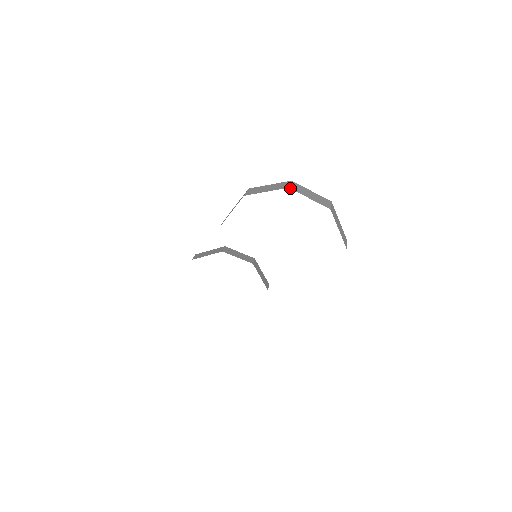
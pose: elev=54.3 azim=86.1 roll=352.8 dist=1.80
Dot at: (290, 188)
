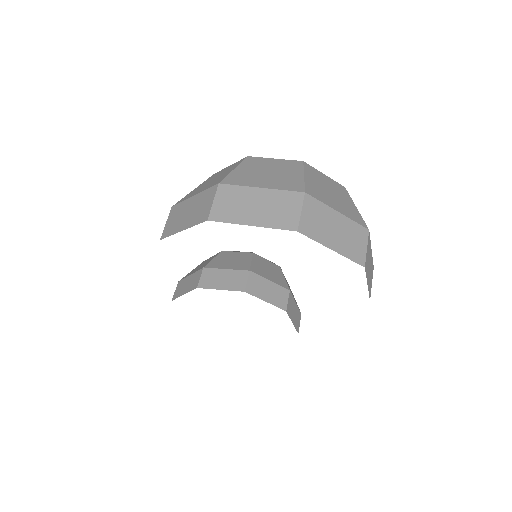
Dot at: (209, 220)
